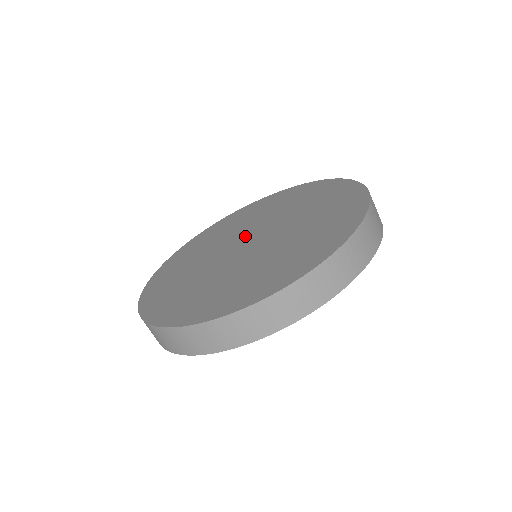
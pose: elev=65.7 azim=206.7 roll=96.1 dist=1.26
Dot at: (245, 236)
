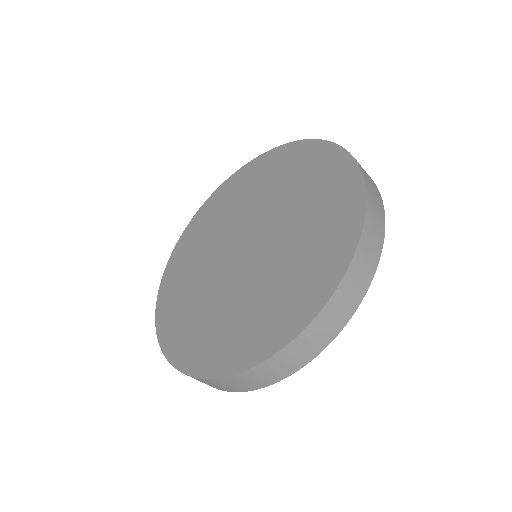
Dot at: (232, 245)
